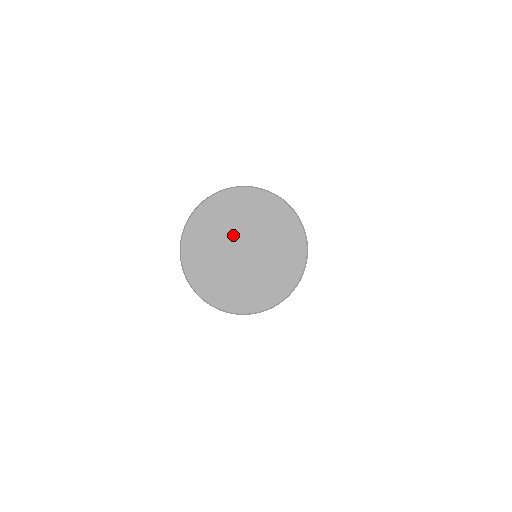
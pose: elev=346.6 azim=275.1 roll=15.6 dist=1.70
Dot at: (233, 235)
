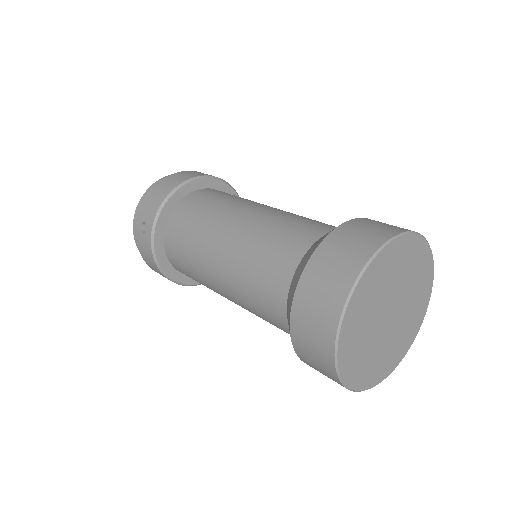
Dot at: (385, 302)
